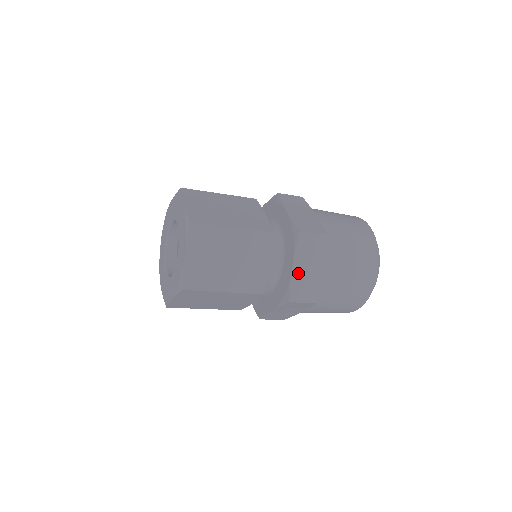
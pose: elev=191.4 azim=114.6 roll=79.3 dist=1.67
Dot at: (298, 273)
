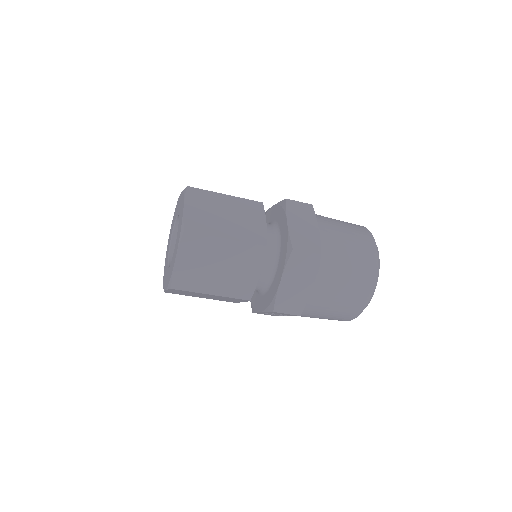
Dot at: (286, 287)
